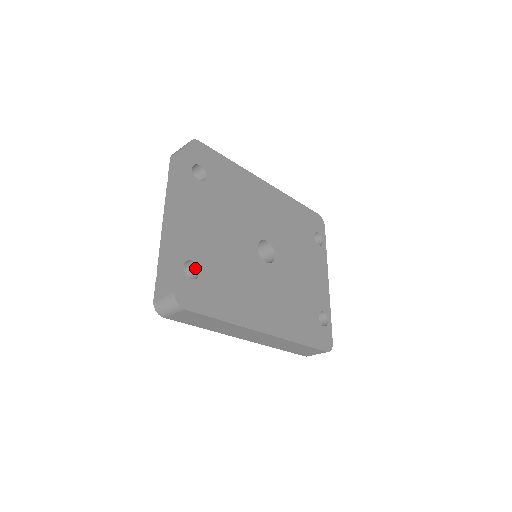
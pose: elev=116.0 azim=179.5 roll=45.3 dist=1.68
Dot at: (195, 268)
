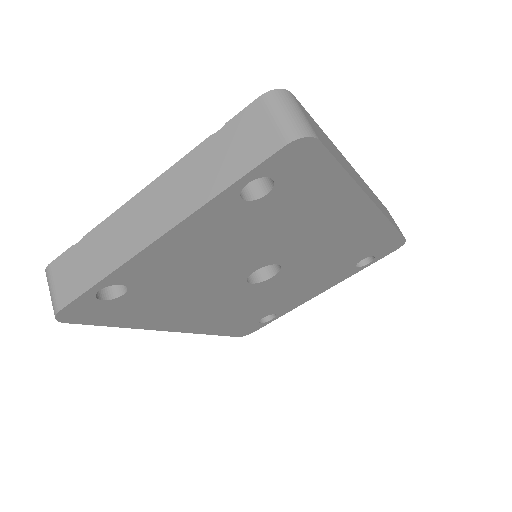
Dot at: occluded
